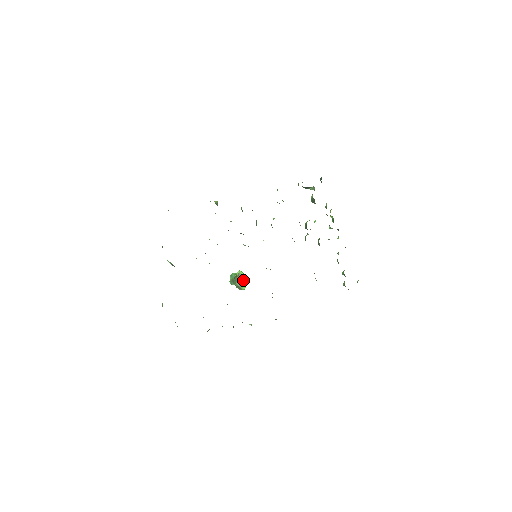
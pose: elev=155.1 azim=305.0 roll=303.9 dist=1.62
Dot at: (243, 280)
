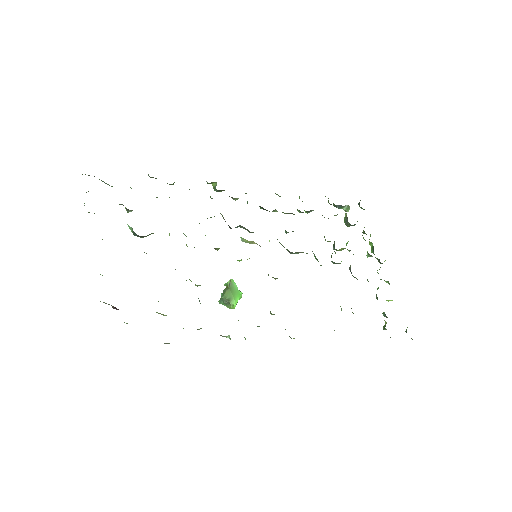
Dot at: (235, 292)
